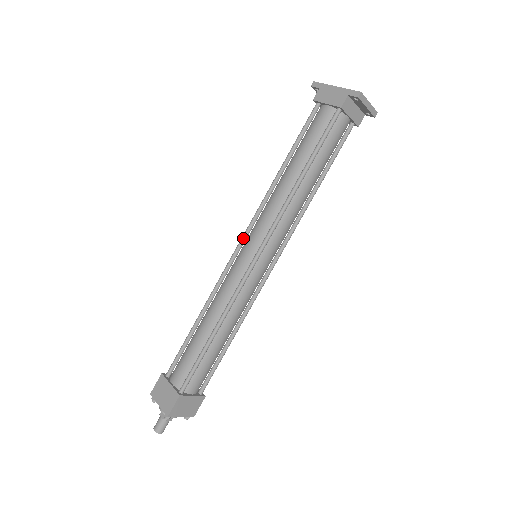
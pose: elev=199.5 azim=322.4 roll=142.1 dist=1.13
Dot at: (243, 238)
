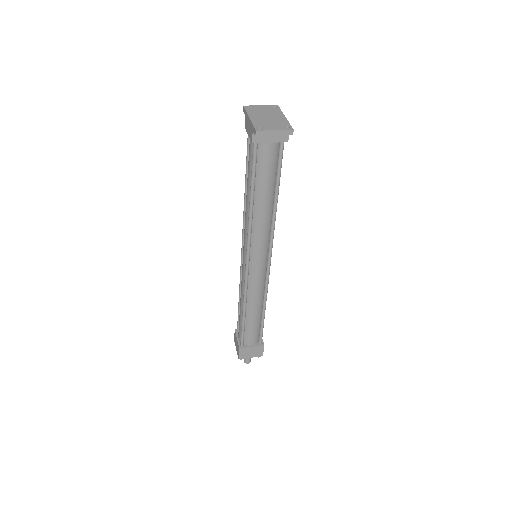
Dot at: (242, 245)
